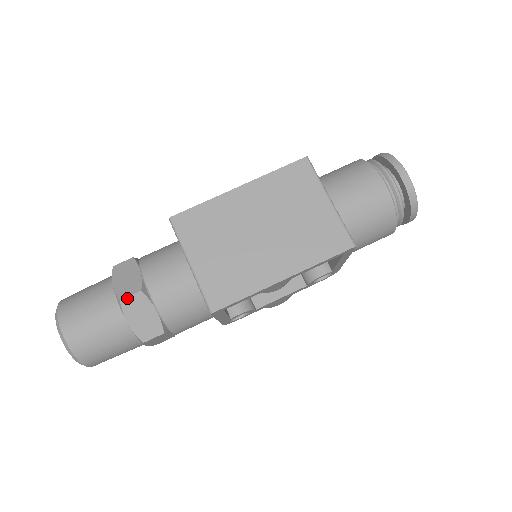
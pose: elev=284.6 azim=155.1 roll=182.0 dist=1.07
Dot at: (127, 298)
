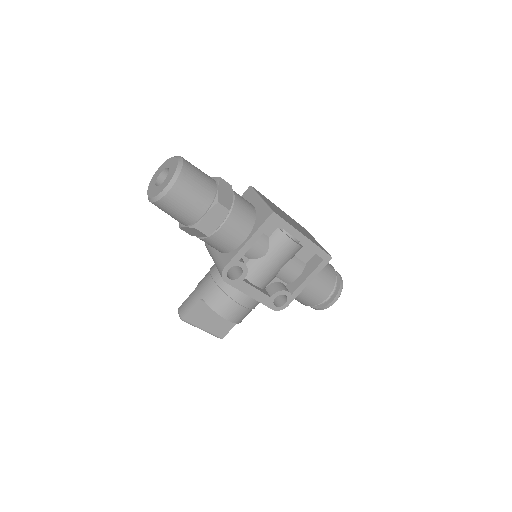
Dot at: (225, 181)
